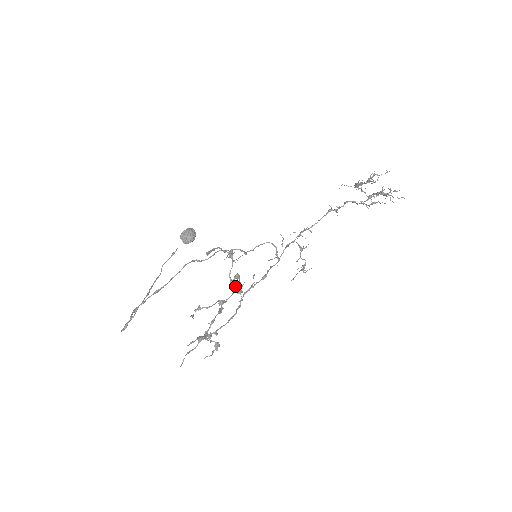
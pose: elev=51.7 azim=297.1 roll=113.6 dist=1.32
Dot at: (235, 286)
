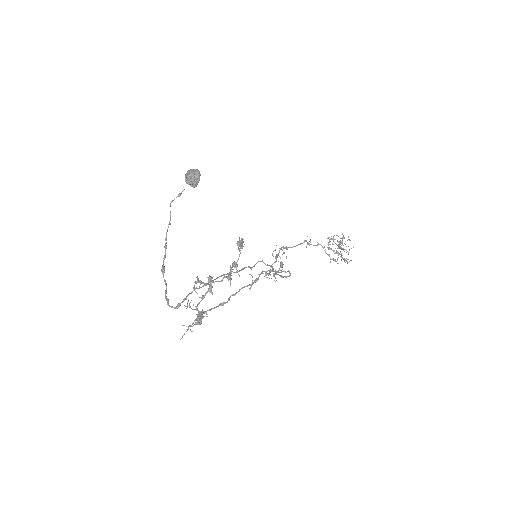
Dot at: occluded
